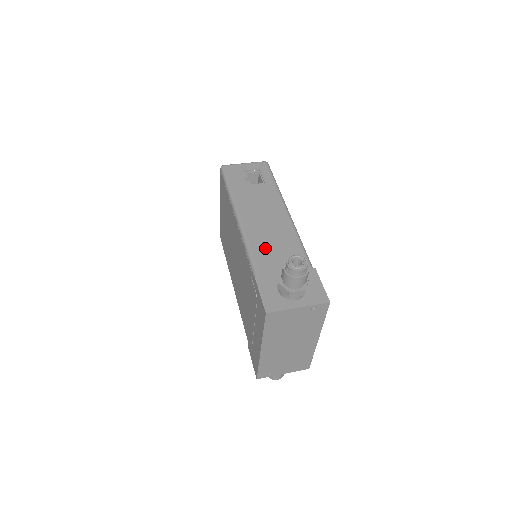
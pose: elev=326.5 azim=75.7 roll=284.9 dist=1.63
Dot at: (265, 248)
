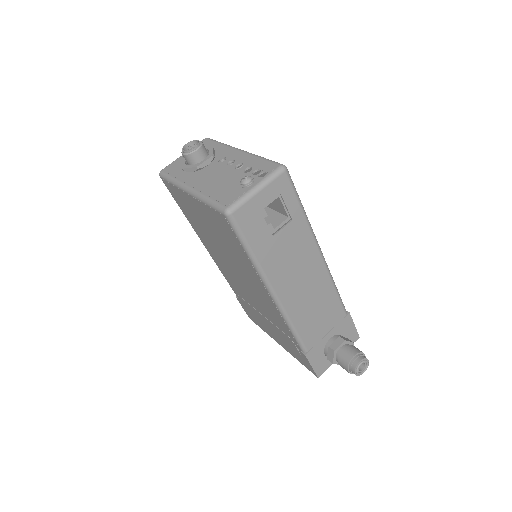
Dot at: (308, 320)
